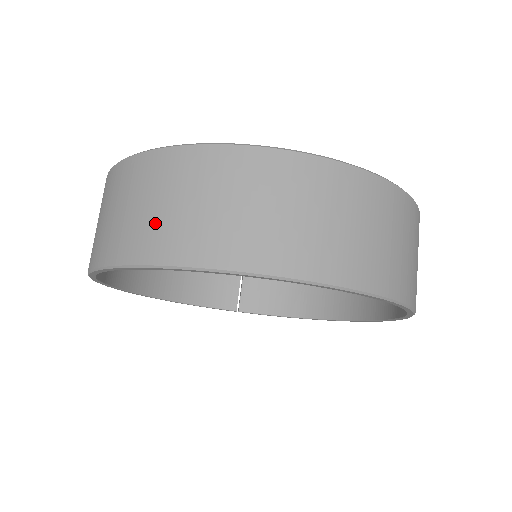
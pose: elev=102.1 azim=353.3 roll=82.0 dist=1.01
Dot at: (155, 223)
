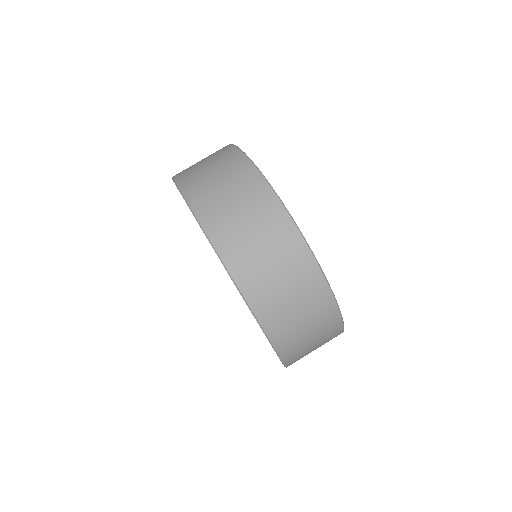
Dot at: (253, 257)
